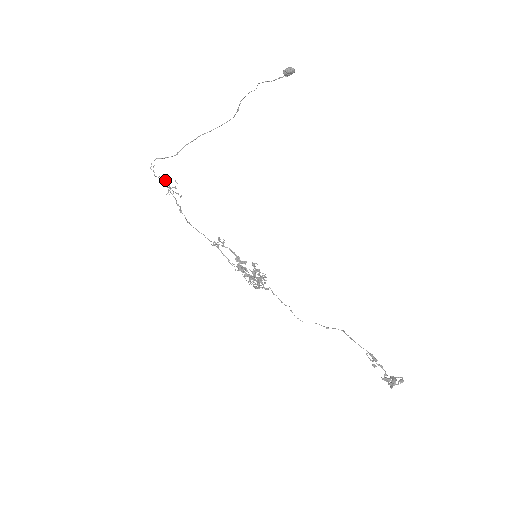
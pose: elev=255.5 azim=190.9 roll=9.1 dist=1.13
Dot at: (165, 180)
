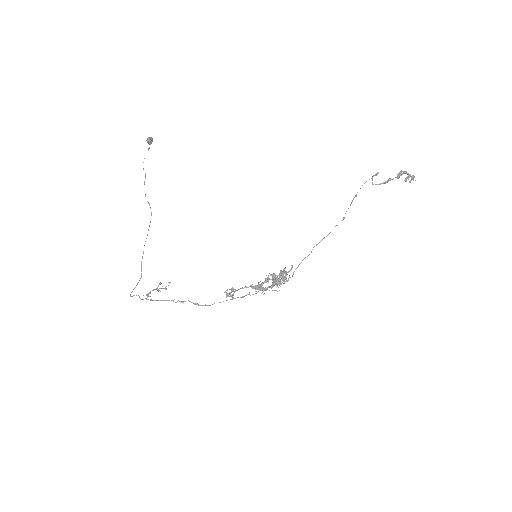
Dot at: (149, 292)
